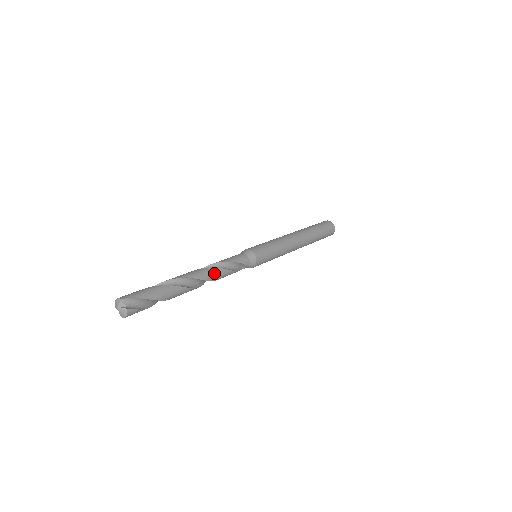
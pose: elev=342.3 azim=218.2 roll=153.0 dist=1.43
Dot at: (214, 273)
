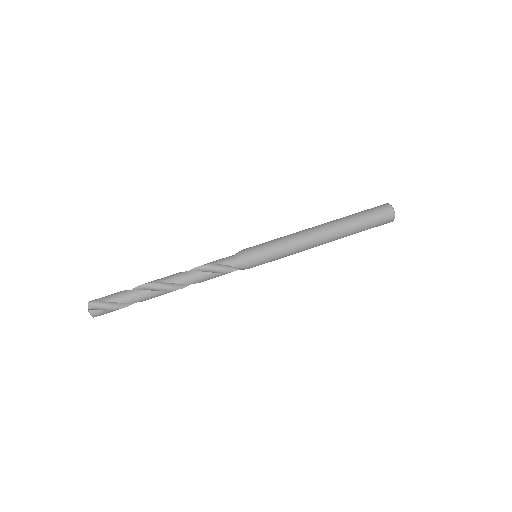
Dot at: (188, 276)
